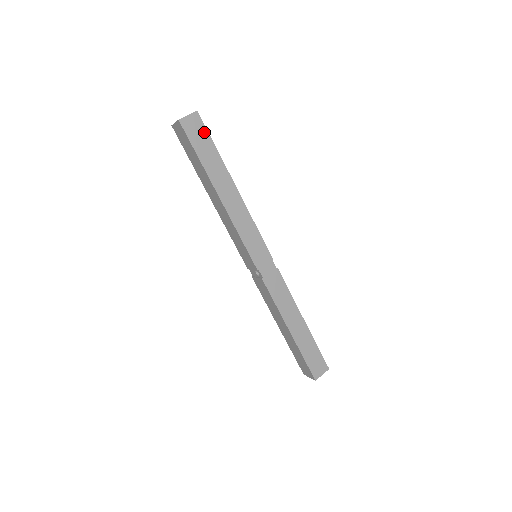
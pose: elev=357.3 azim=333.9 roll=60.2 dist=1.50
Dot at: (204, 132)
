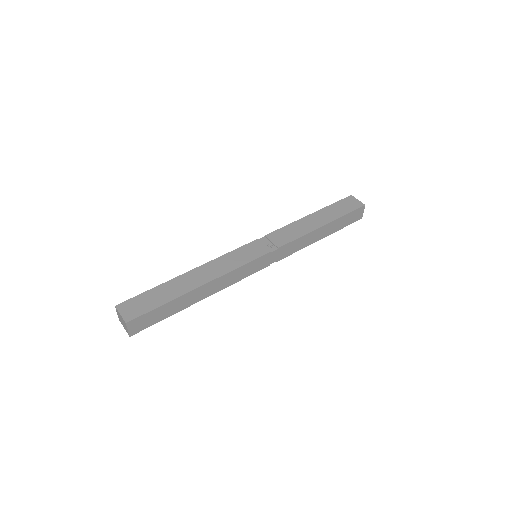
Dot at: (147, 316)
